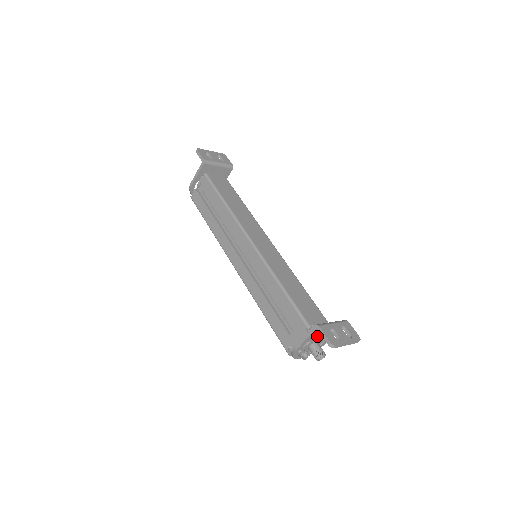
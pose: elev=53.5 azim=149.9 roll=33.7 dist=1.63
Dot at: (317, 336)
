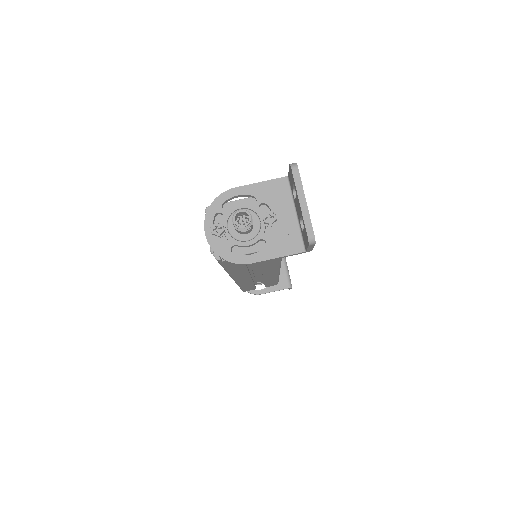
Dot at: occluded
